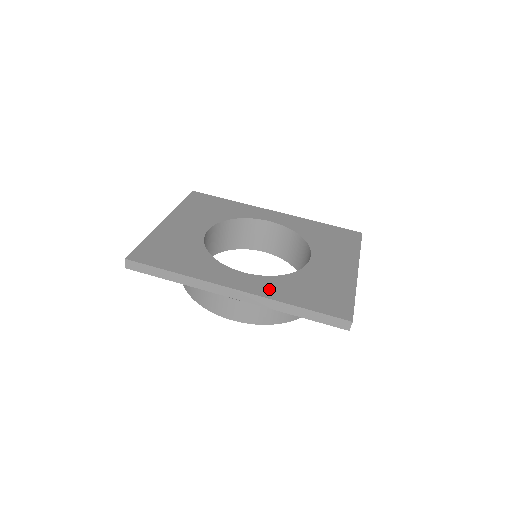
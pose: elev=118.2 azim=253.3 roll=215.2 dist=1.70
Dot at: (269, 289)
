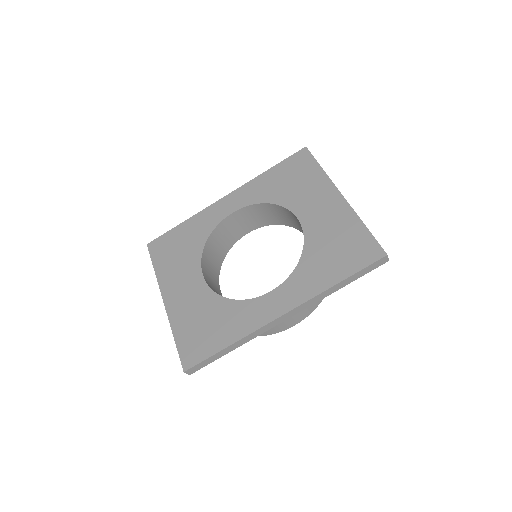
Dot at: (304, 288)
